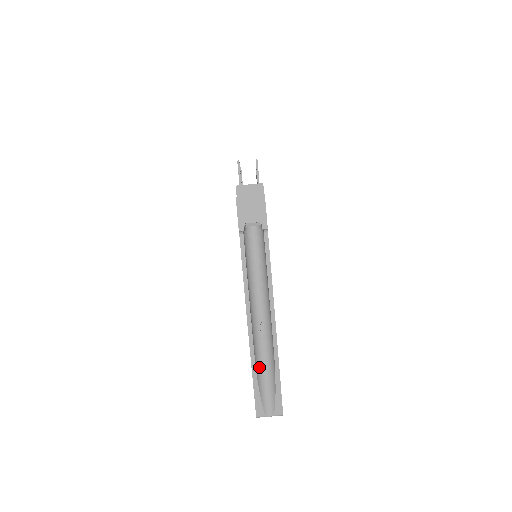
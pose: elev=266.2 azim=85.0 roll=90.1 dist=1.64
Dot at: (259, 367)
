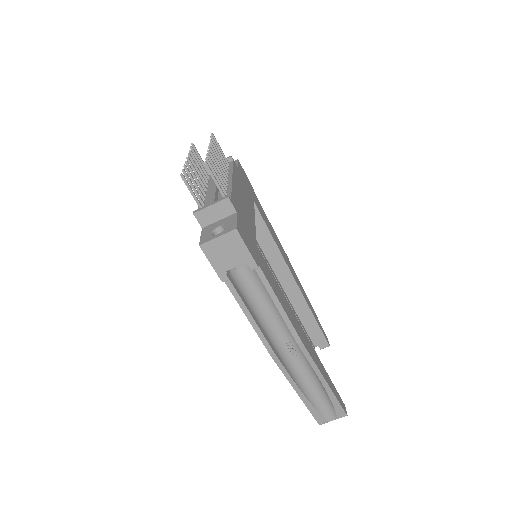
Dot at: (305, 388)
